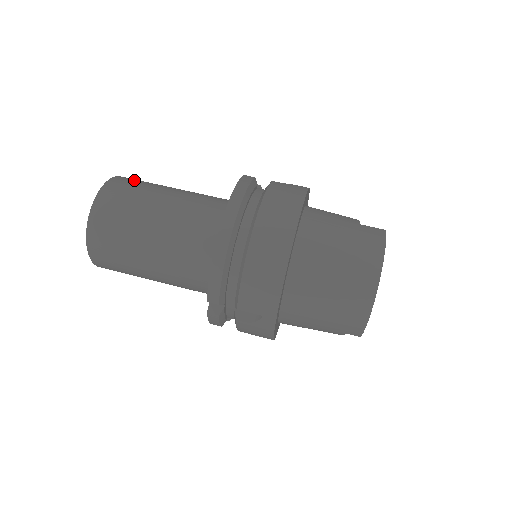
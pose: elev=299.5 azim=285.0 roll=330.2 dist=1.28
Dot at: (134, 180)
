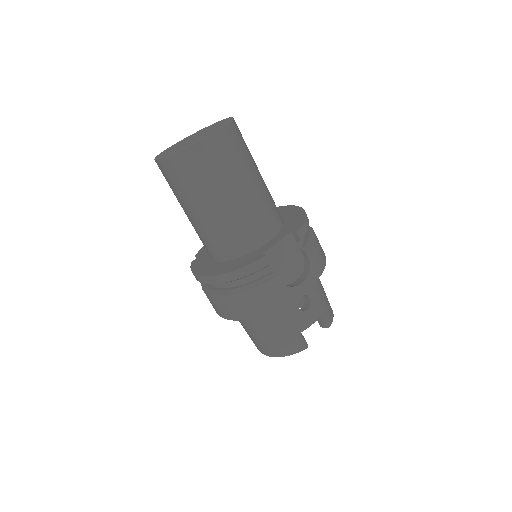
Dot at: (211, 158)
